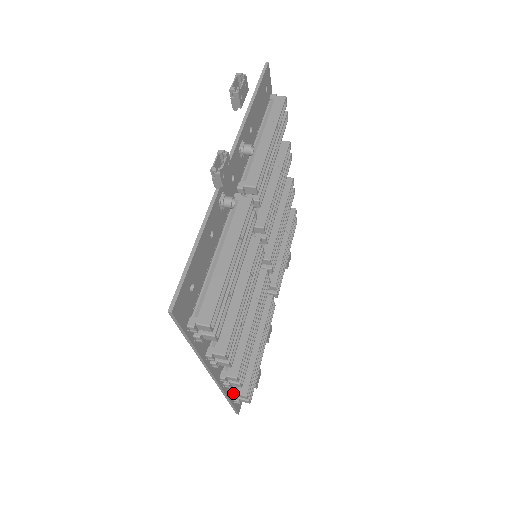
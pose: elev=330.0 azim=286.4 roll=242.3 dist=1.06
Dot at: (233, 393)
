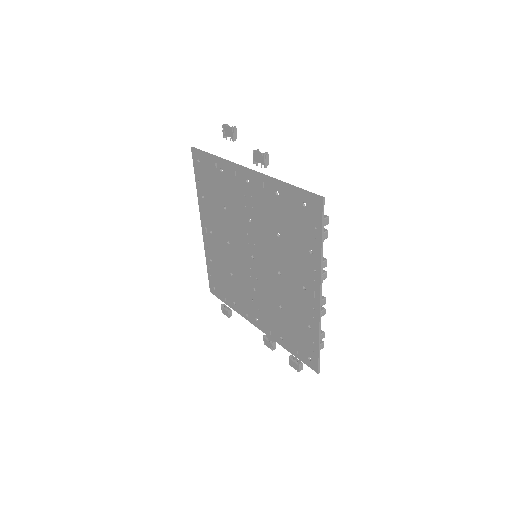
Dot at: (317, 337)
